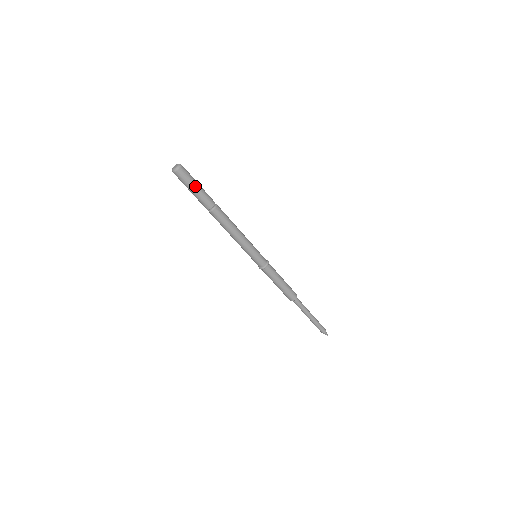
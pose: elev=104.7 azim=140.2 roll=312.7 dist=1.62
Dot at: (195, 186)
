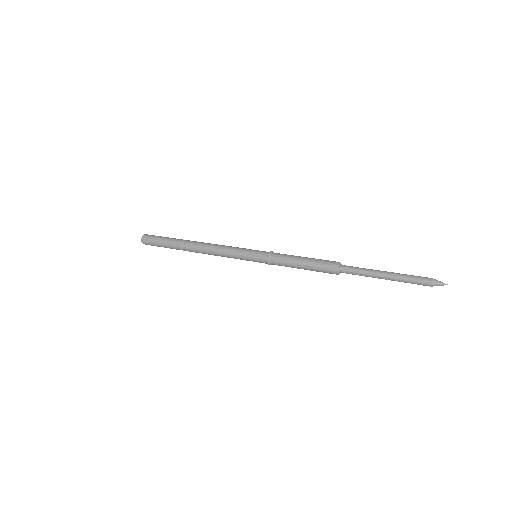
Dot at: (161, 238)
